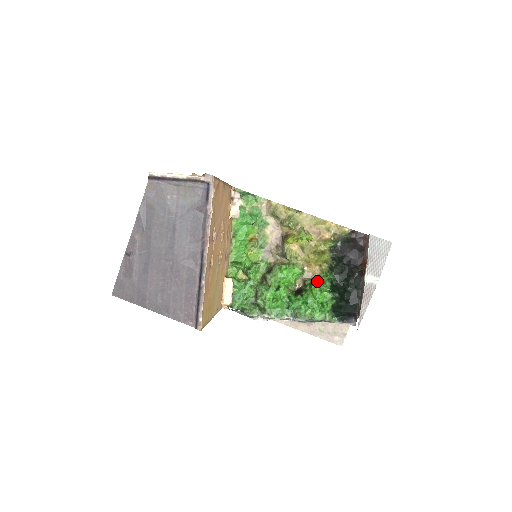
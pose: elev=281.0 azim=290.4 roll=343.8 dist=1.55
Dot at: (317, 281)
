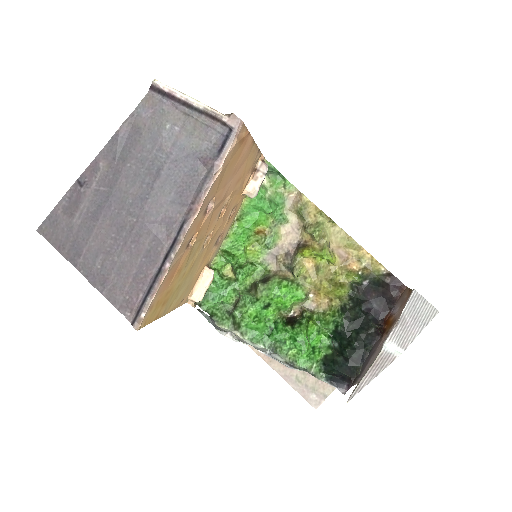
Dot at: (319, 317)
